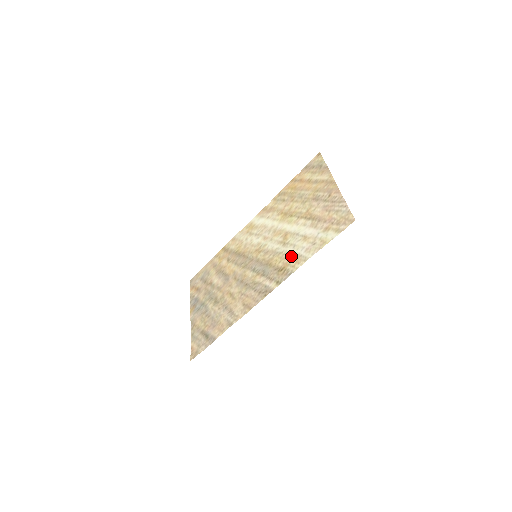
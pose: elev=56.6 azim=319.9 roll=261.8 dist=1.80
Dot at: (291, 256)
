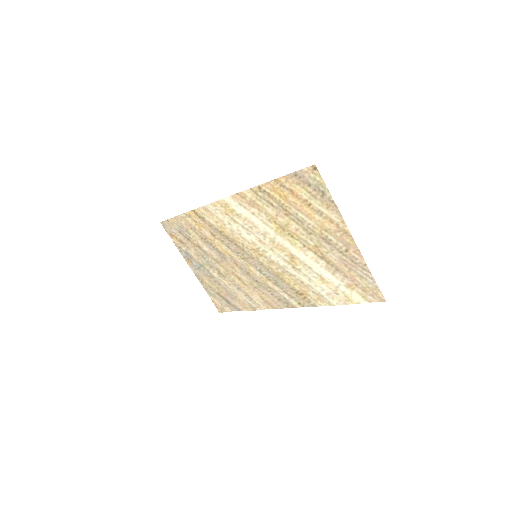
Dot at: (309, 289)
